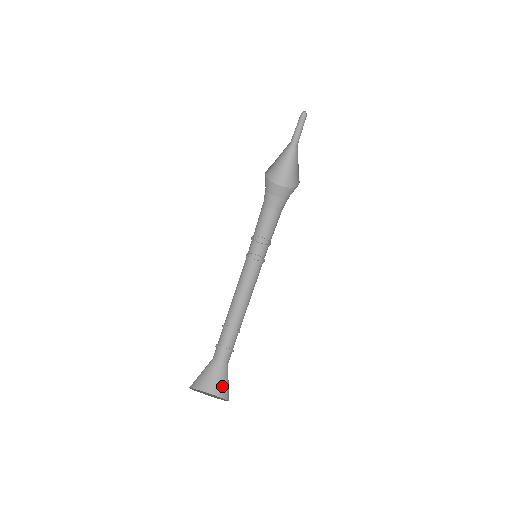
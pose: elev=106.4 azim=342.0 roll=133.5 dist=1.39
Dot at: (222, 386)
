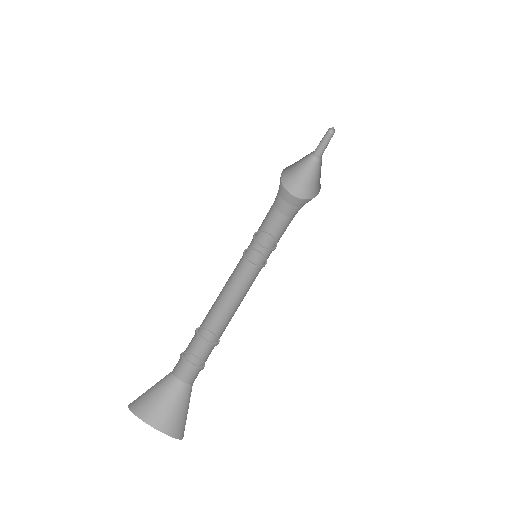
Dot at: (184, 420)
